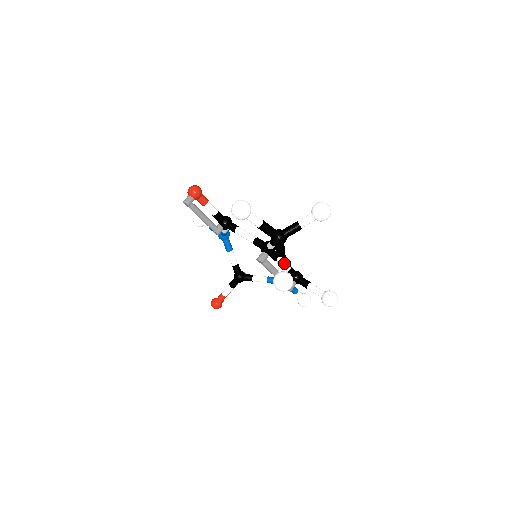
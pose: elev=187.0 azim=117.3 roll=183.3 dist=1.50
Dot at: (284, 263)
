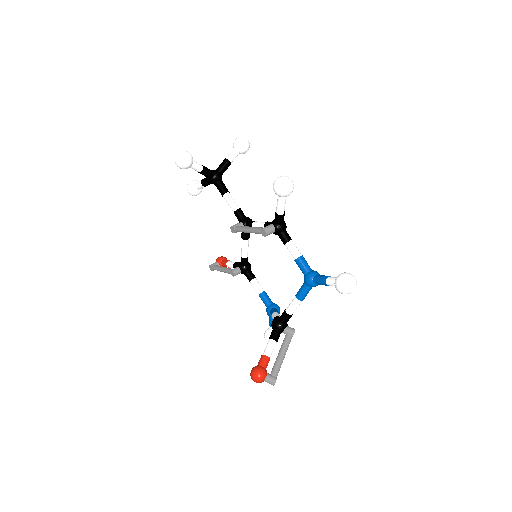
Dot at: (196, 163)
